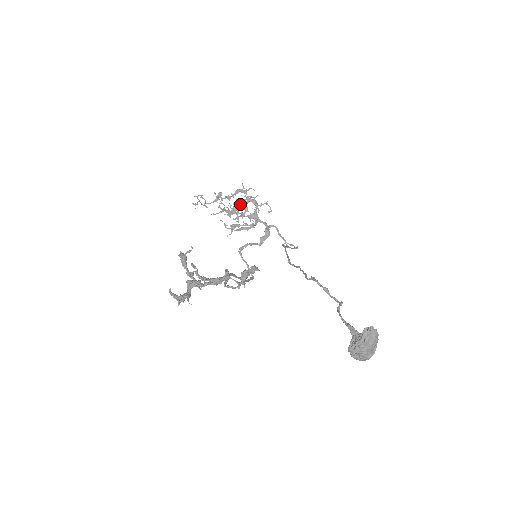
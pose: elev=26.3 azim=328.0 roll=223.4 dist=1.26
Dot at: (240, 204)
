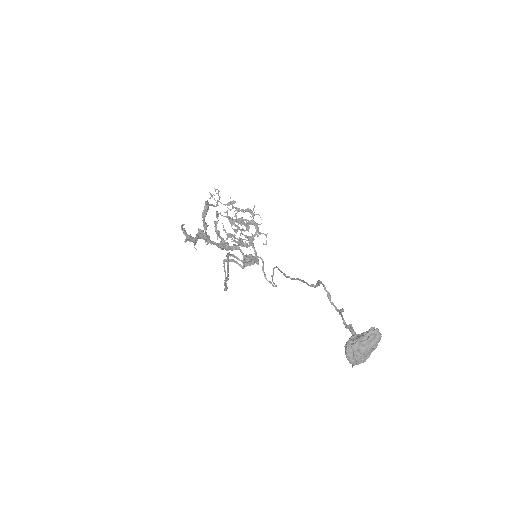
Dot at: occluded
